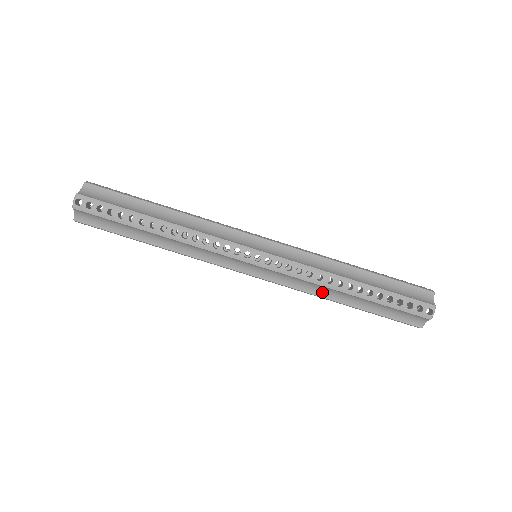
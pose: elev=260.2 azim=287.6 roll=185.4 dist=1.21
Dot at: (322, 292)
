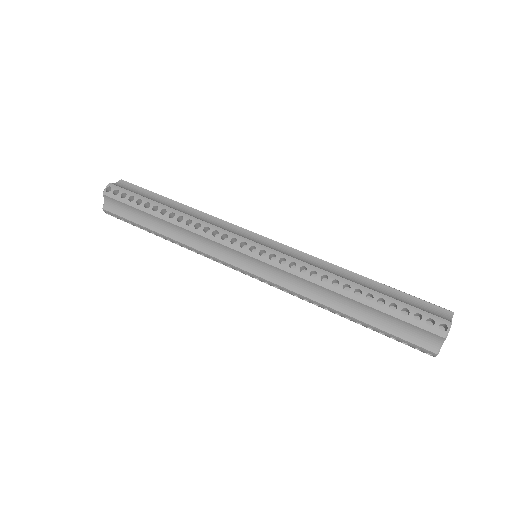
Dot at: (318, 295)
